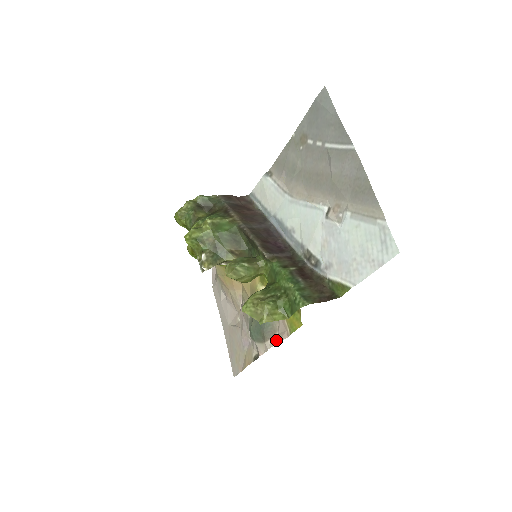
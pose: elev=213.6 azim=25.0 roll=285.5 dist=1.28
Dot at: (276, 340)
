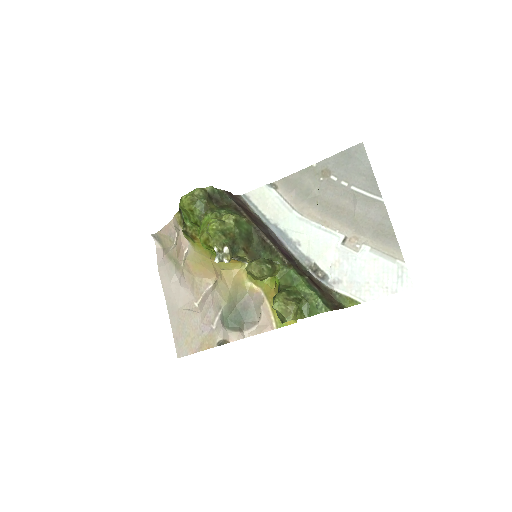
Dot at: (256, 331)
